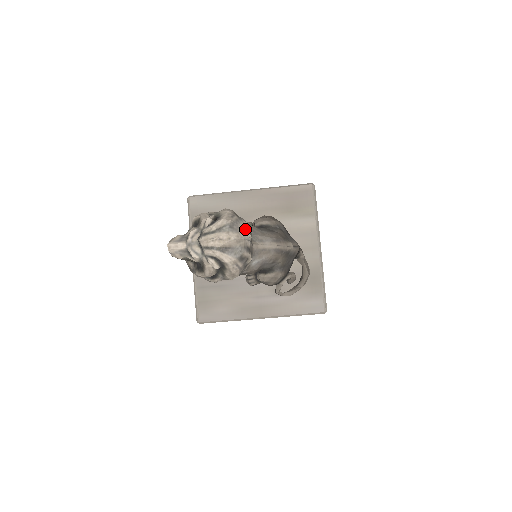
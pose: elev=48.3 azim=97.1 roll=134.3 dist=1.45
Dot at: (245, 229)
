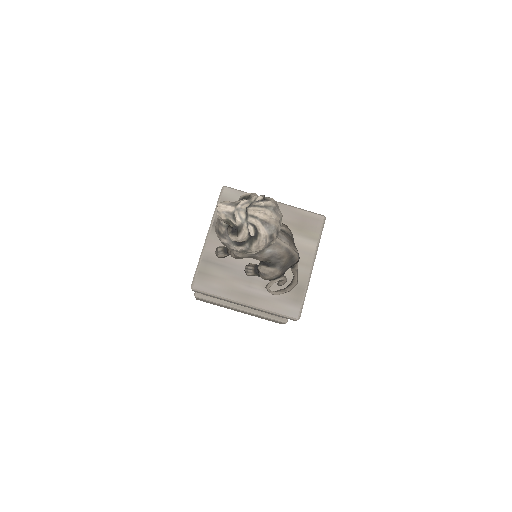
Dot at: (281, 217)
